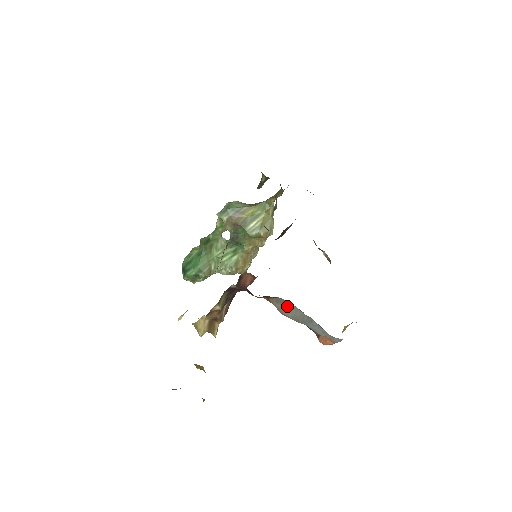
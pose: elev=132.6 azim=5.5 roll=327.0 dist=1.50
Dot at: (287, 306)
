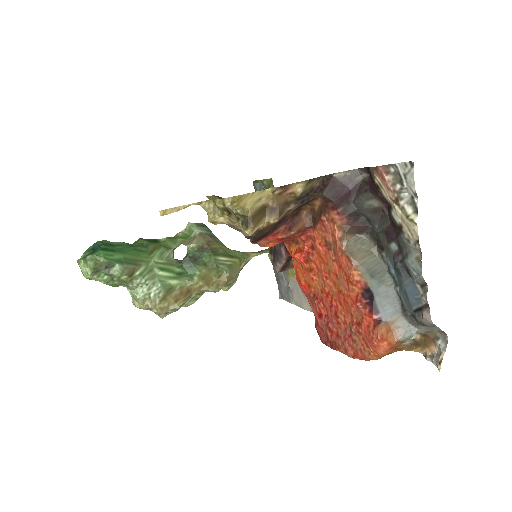
Dot at: (368, 252)
